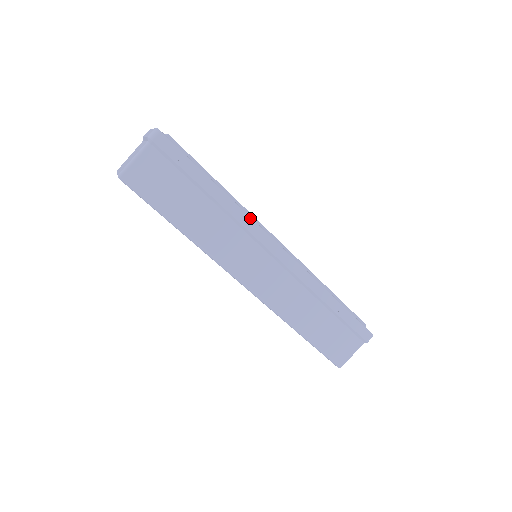
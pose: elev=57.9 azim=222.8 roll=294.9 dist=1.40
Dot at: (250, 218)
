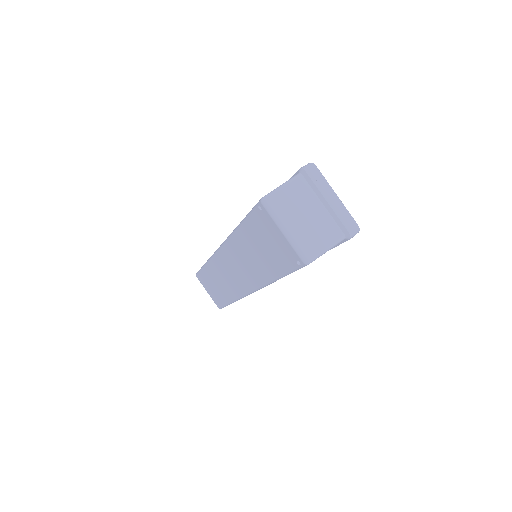
Dot at: occluded
